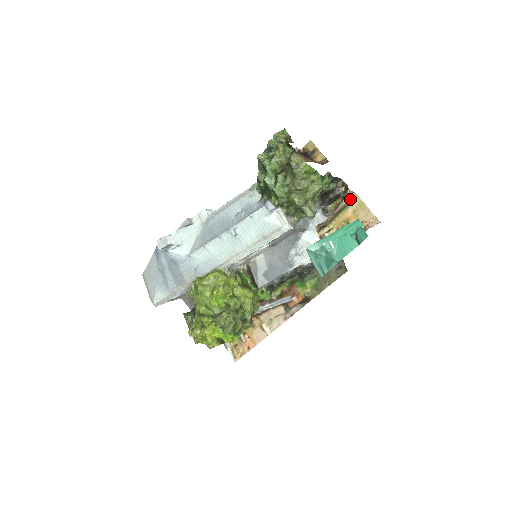
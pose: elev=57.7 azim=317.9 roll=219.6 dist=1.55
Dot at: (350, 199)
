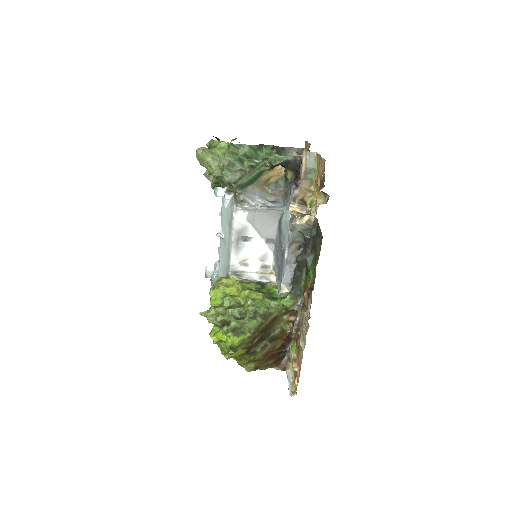
Dot at: (314, 161)
